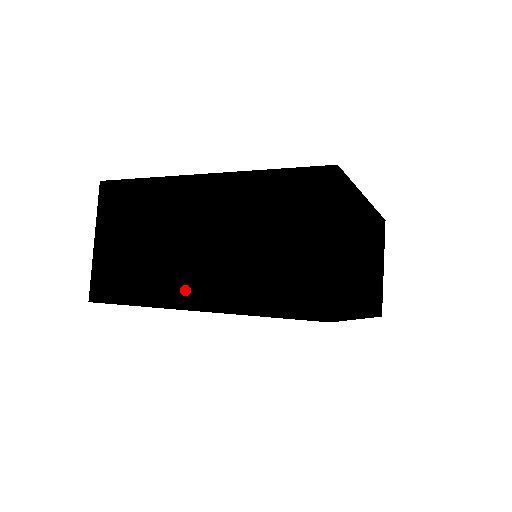
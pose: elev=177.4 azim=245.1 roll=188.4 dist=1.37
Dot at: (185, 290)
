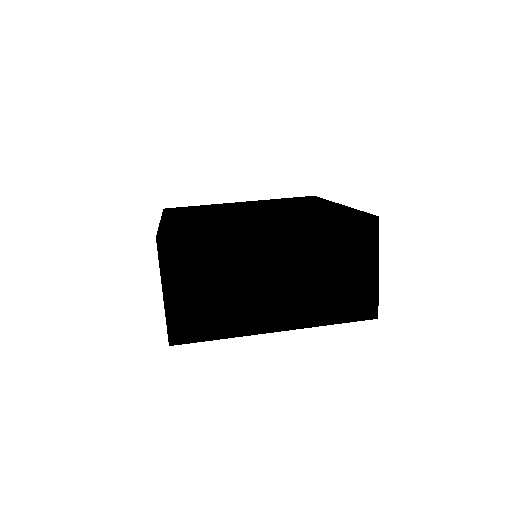
Dot at: (268, 319)
